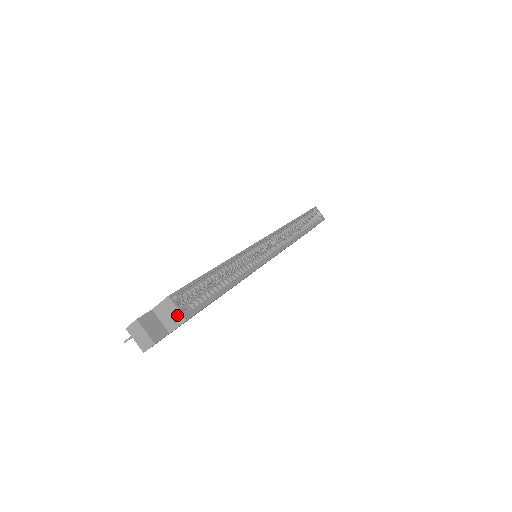
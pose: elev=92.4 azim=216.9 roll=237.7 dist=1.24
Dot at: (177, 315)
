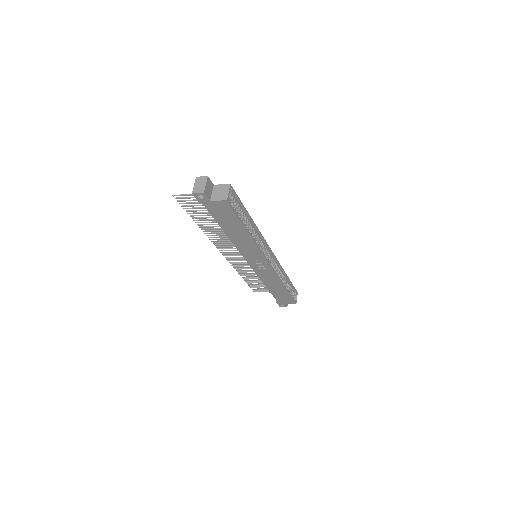
Dot at: (225, 195)
